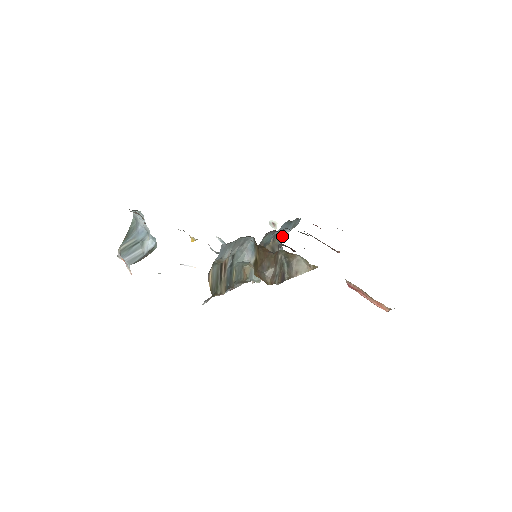
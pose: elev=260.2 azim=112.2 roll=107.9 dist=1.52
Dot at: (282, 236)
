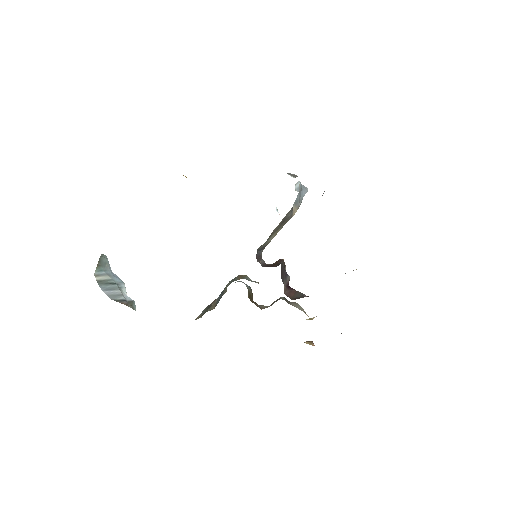
Dot at: occluded
